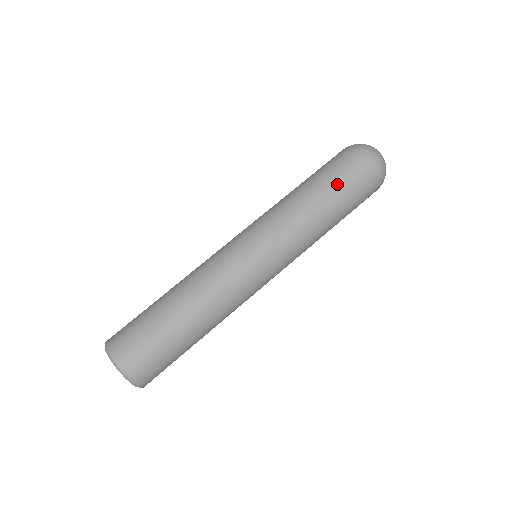
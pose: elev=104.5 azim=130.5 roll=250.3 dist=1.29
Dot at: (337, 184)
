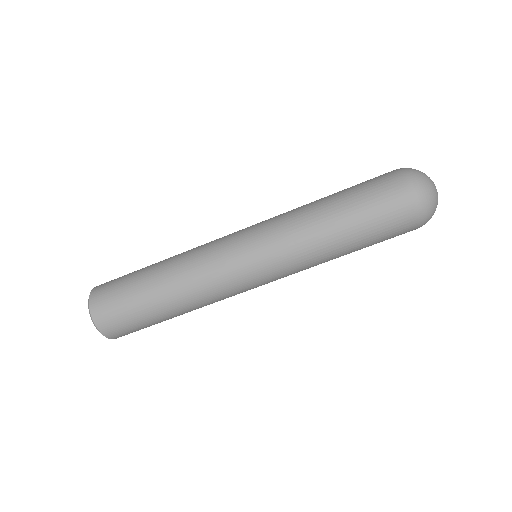
Dot at: (364, 217)
